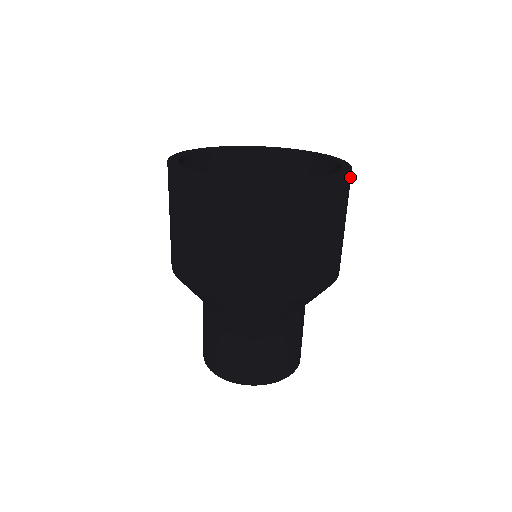
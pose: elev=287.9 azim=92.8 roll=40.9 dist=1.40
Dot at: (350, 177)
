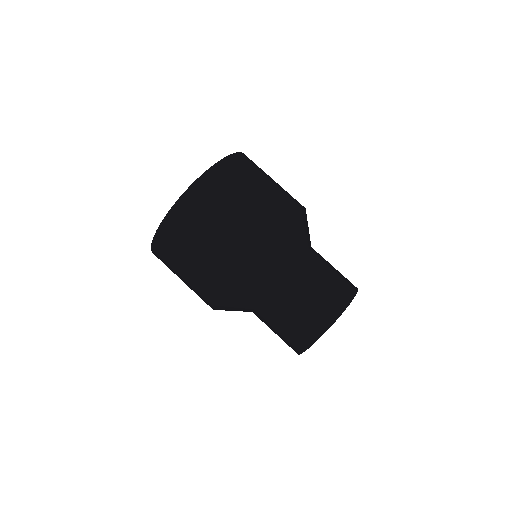
Dot at: occluded
